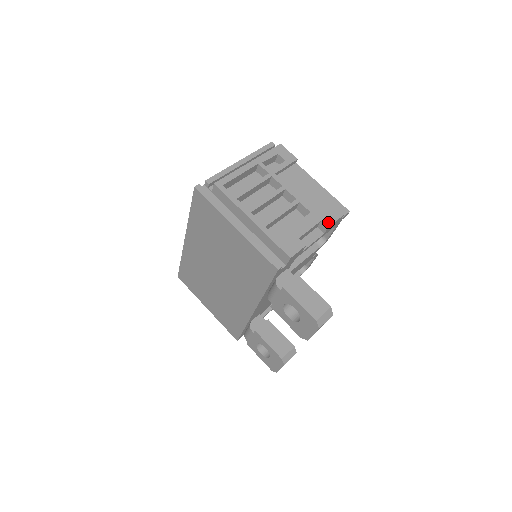
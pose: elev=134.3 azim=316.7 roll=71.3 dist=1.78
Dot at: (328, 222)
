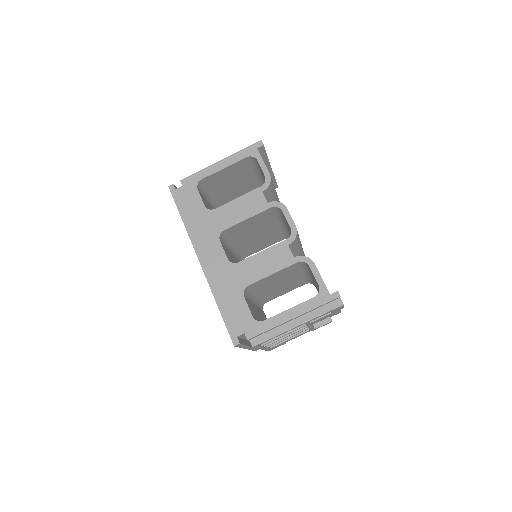
Dot at: (315, 329)
